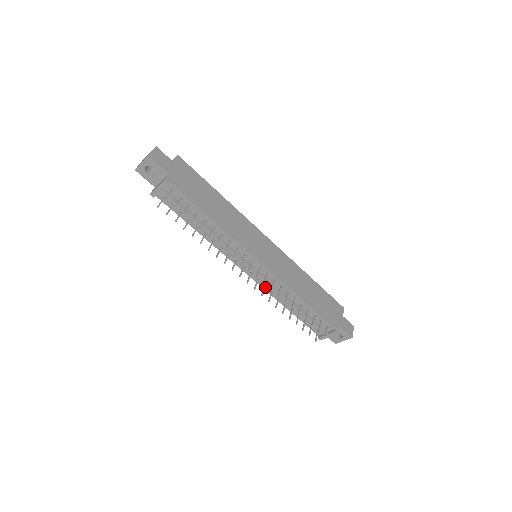
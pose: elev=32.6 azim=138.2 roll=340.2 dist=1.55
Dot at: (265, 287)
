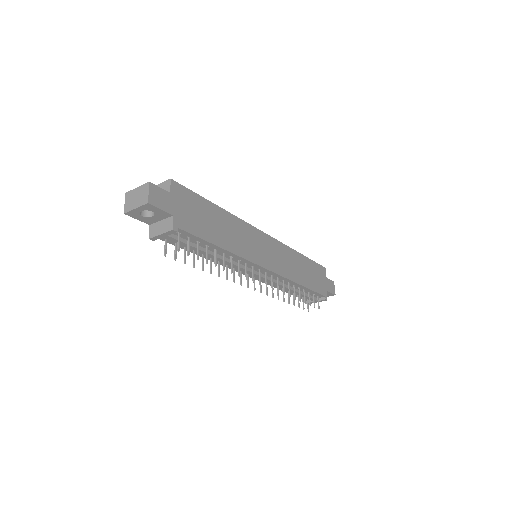
Dot at: occluded
